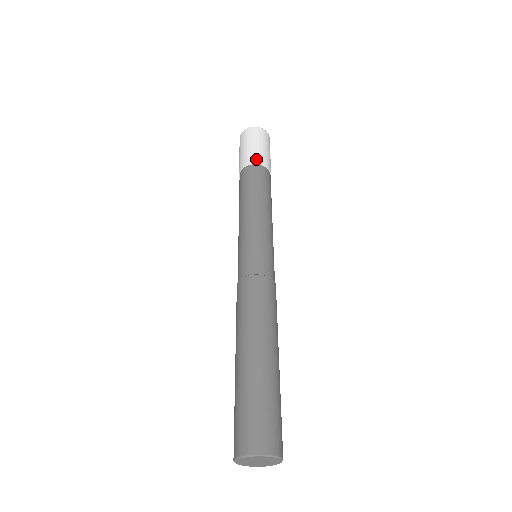
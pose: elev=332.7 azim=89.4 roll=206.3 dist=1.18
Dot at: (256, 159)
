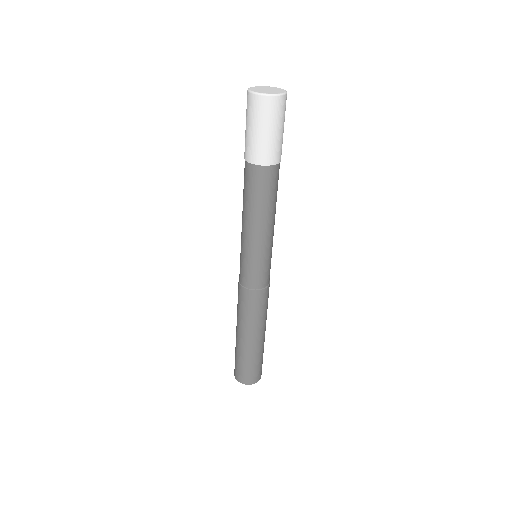
Dot at: (263, 158)
